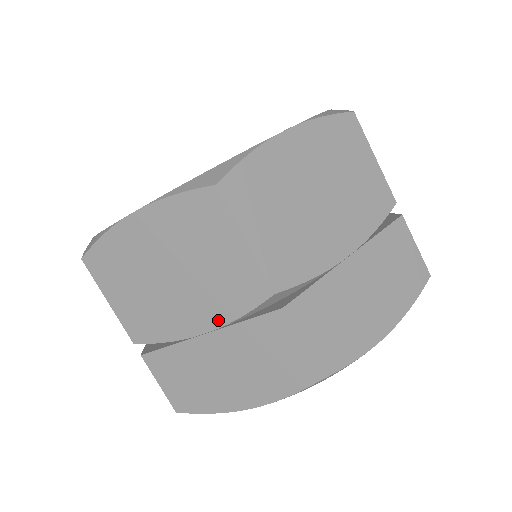
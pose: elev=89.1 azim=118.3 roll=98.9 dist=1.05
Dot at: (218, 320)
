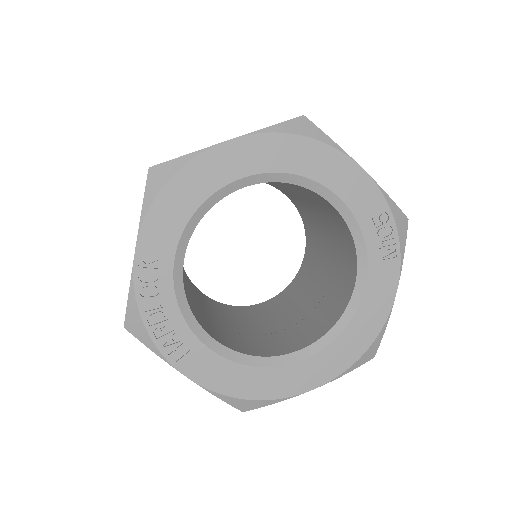
Dot at: occluded
